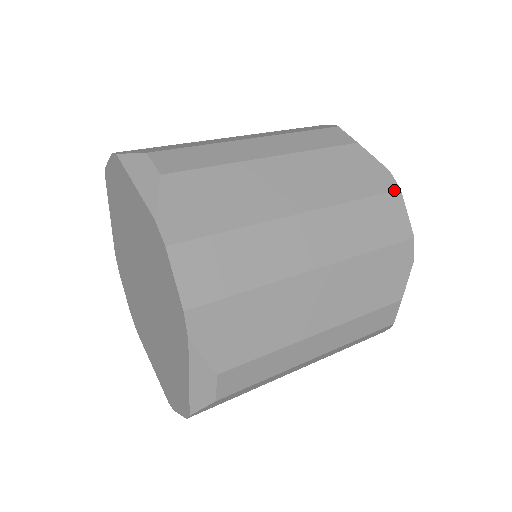
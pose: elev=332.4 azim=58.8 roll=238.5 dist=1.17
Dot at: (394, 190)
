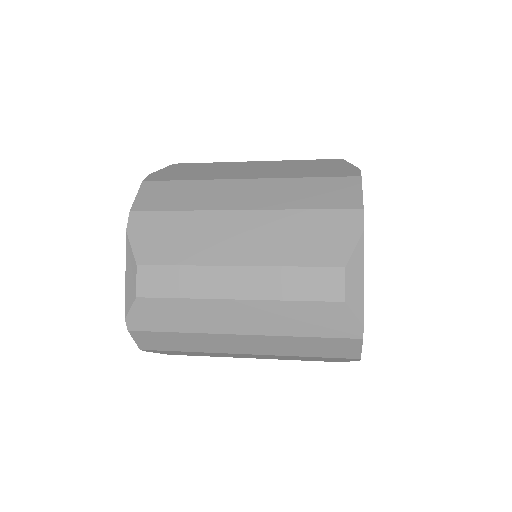
Dot at: (353, 176)
